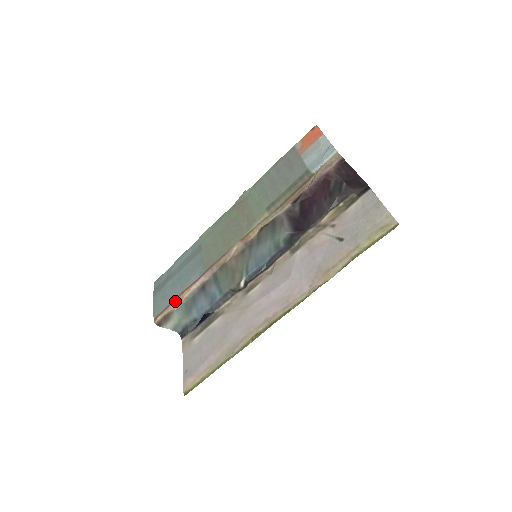
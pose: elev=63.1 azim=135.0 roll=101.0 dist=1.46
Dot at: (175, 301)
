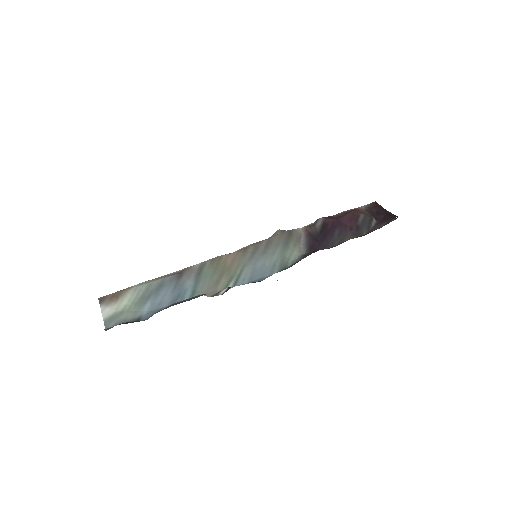
Dot at: occluded
